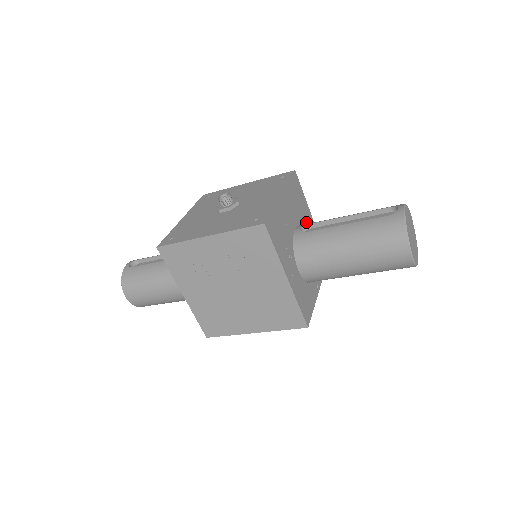
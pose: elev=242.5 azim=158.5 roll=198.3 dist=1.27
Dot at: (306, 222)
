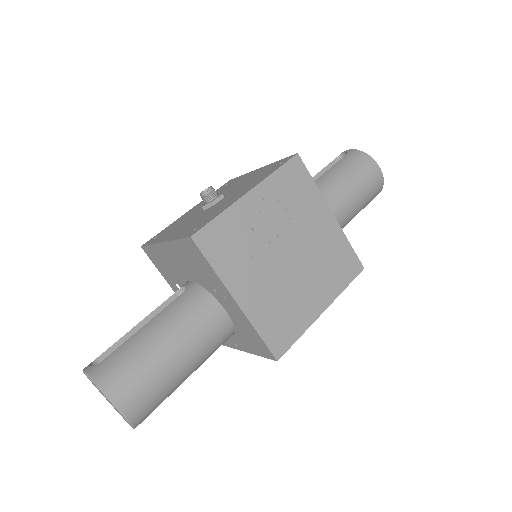
Dot at: occluded
